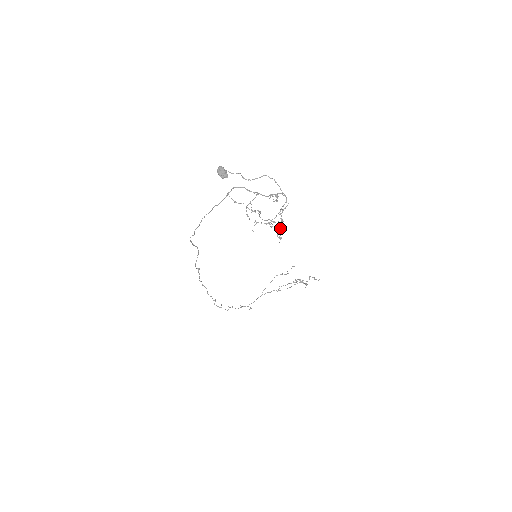
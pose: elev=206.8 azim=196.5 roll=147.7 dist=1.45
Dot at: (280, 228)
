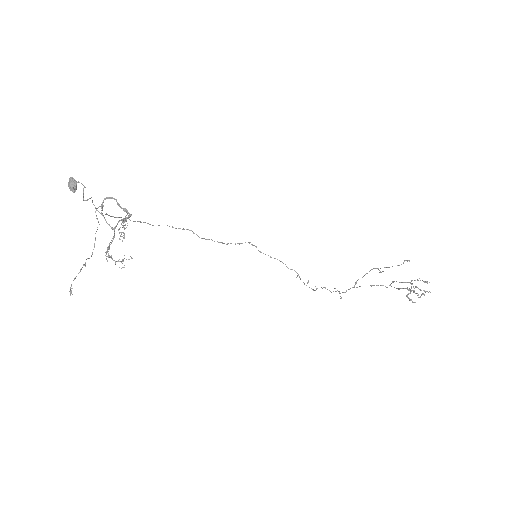
Dot at: (74, 278)
